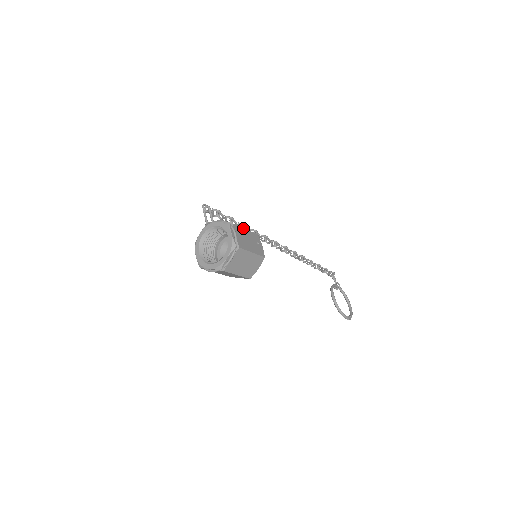
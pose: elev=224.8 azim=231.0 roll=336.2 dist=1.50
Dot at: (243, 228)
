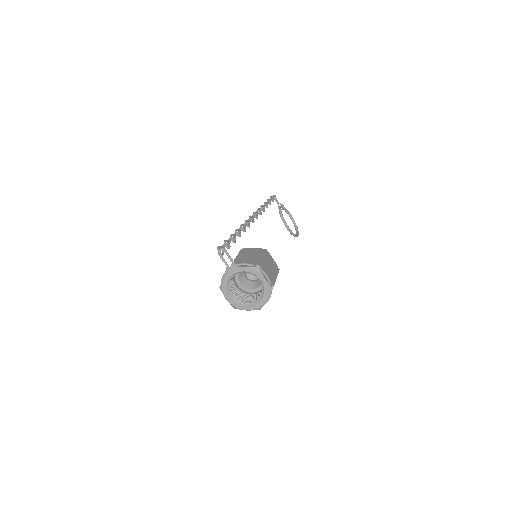
Dot at: (262, 258)
